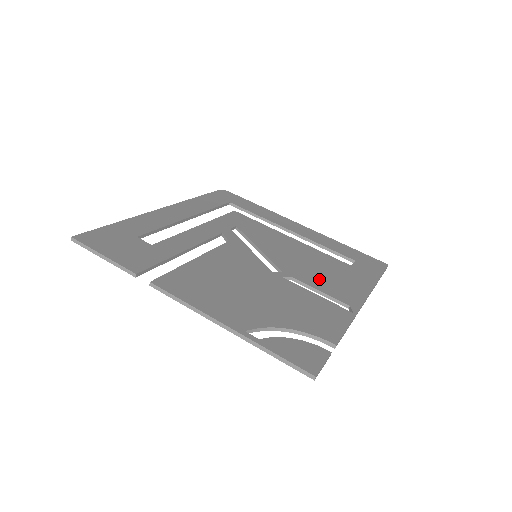
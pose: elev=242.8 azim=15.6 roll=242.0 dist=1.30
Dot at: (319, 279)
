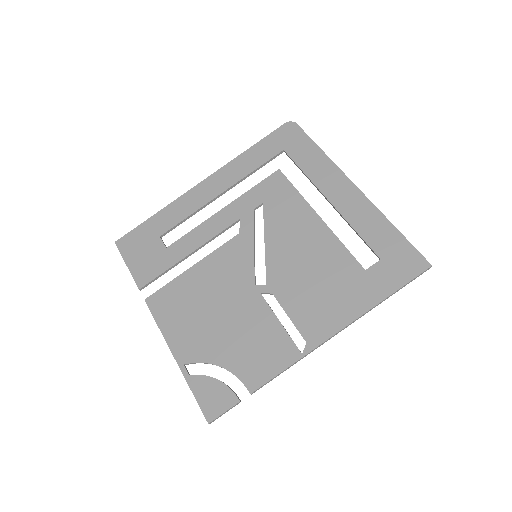
Dot at: (301, 297)
